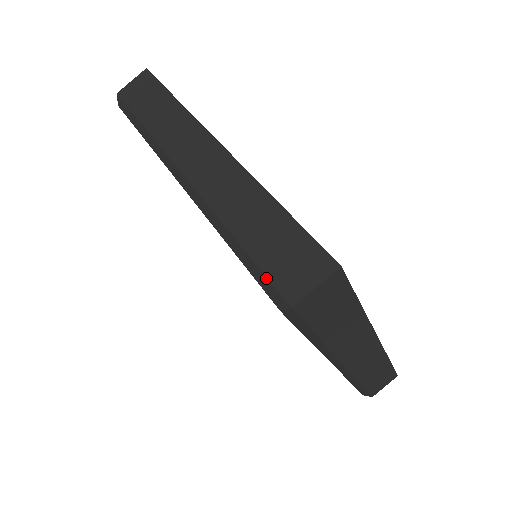
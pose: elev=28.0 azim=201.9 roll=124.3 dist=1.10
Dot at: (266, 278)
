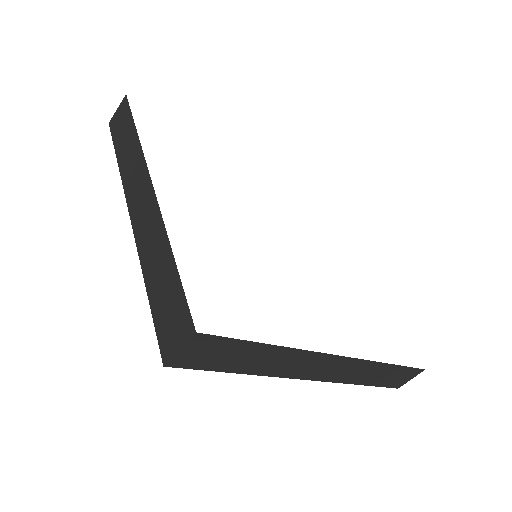
Dot at: (156, 333)
